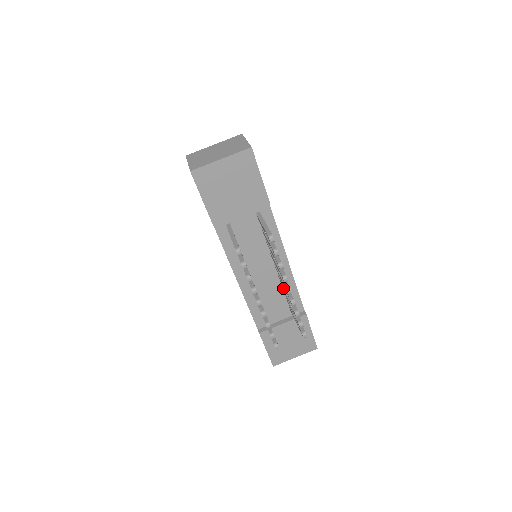
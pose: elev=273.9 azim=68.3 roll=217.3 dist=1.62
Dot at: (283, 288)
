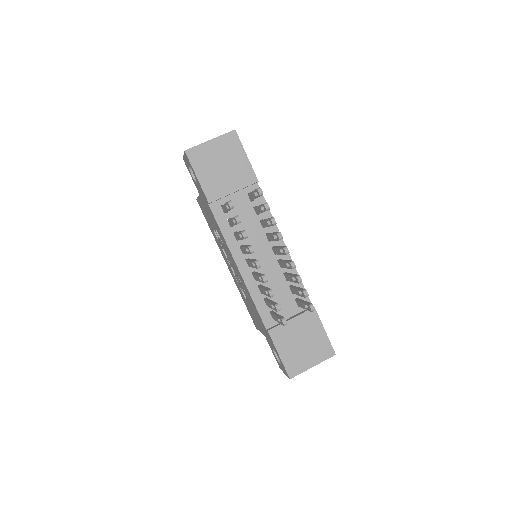
Dot at: (285, 274)
